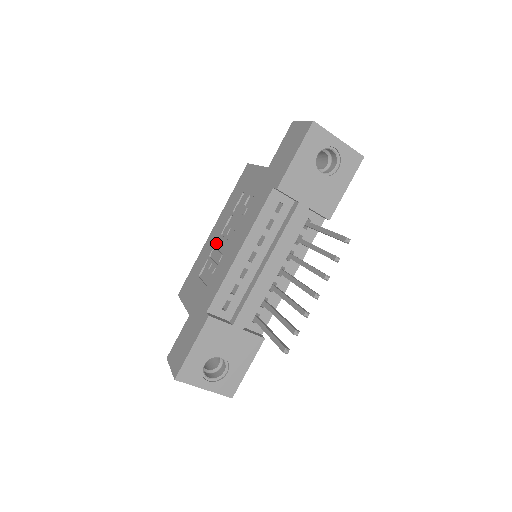
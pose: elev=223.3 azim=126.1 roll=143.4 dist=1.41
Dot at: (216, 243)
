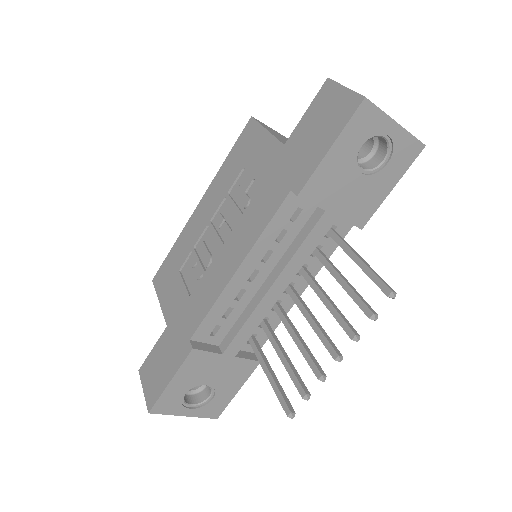
Dot at: (203, 231)
